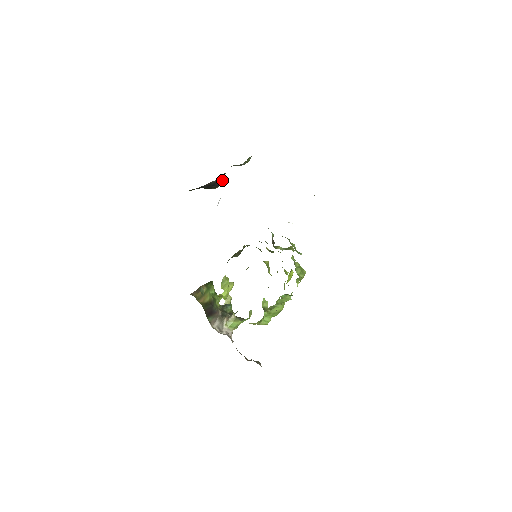
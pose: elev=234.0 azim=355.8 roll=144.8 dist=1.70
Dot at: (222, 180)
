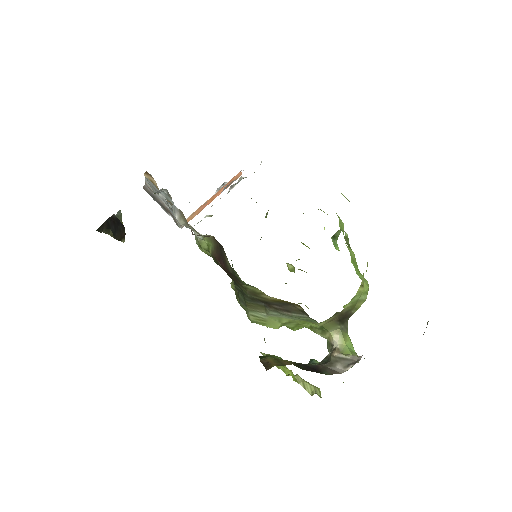
Dot at: occluded
